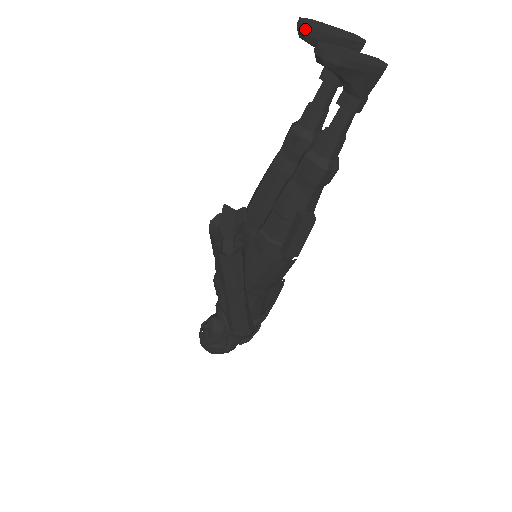
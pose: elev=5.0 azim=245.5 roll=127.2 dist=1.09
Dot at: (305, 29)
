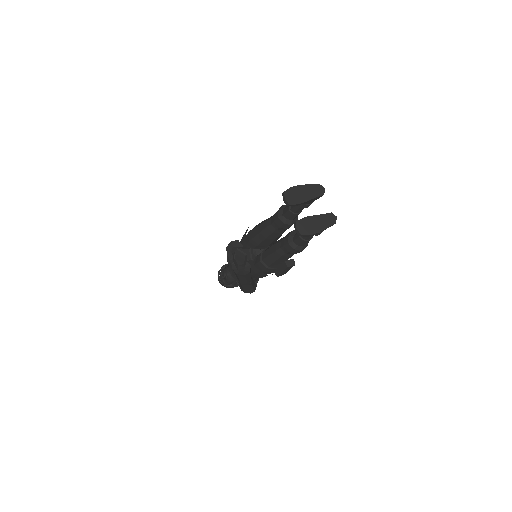
Dot at: (288, 205)
